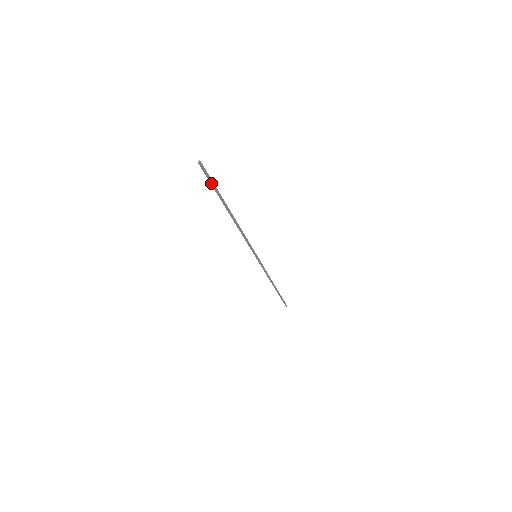
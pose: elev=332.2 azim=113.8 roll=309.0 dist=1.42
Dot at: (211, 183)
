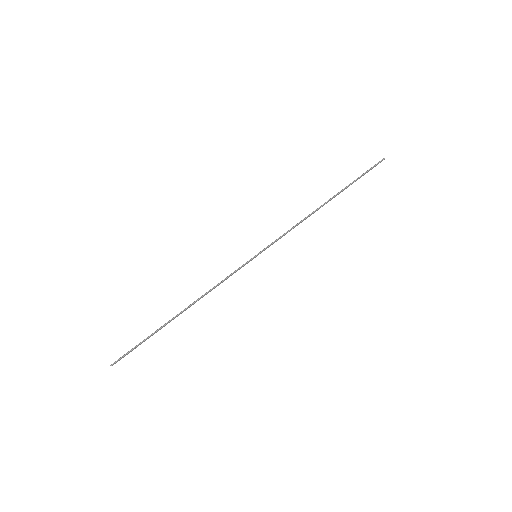
Dot at: (136, 347)
